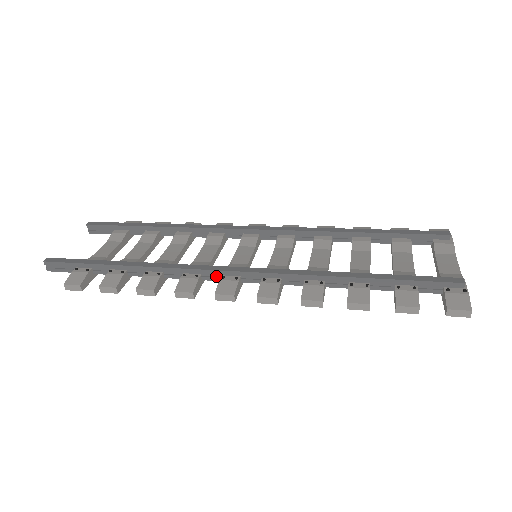
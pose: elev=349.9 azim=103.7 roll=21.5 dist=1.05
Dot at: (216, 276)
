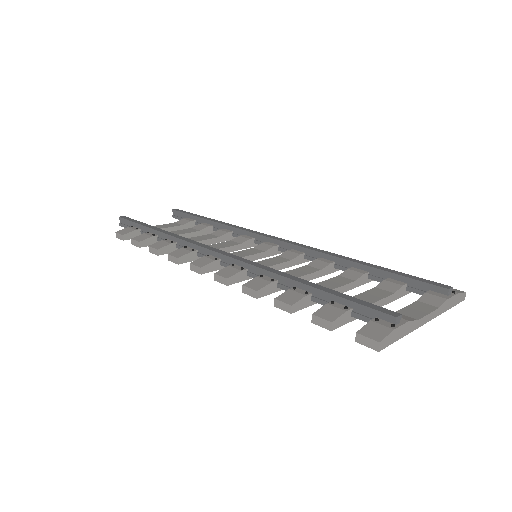
Dot at: (206, 255)
